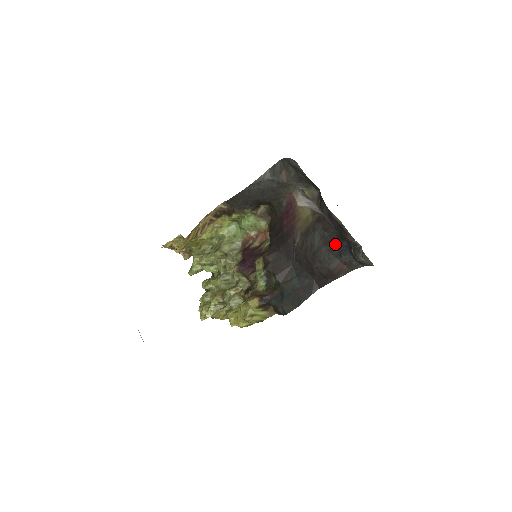
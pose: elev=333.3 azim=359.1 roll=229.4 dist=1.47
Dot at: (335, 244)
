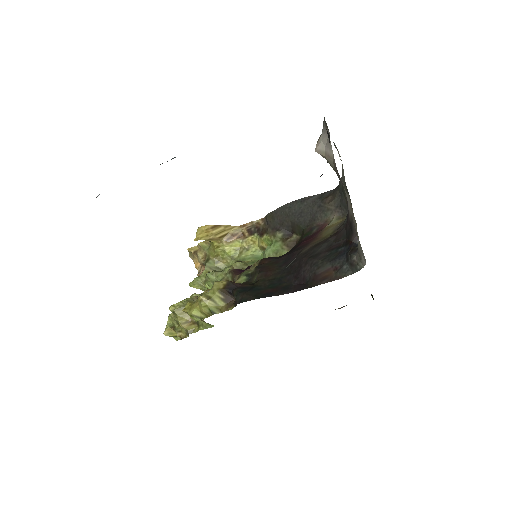
Dot at: (337, 250)
